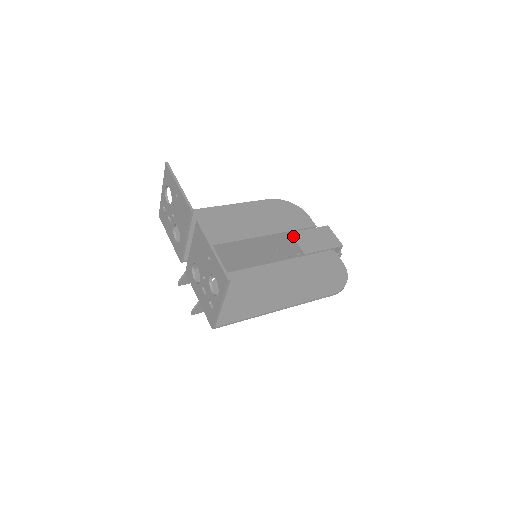
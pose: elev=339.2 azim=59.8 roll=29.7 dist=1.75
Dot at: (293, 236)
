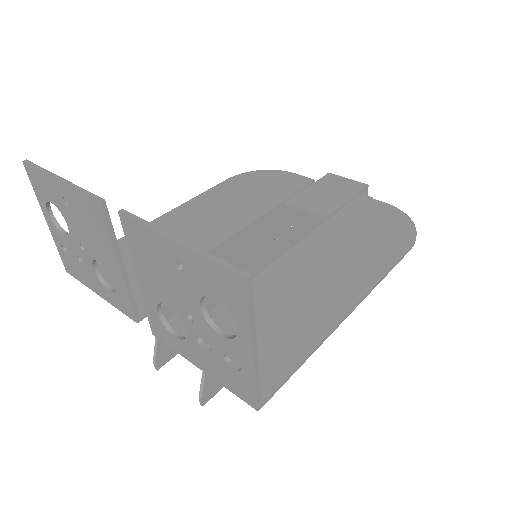
Dot at: (292, 204)
